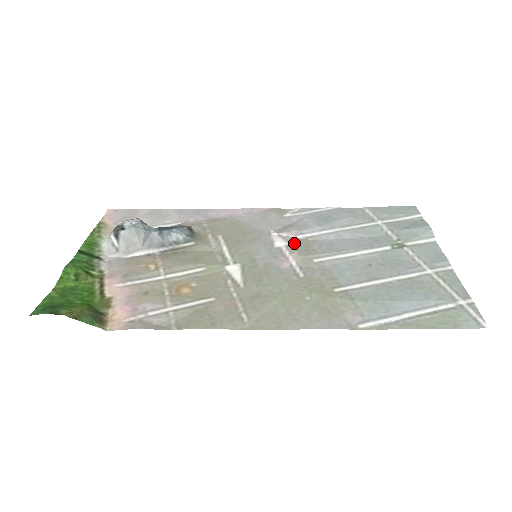
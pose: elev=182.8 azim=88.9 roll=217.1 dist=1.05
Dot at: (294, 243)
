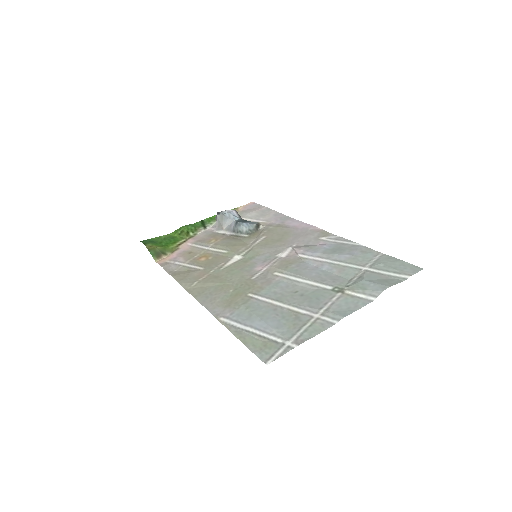
Dot at: (288, 258)
